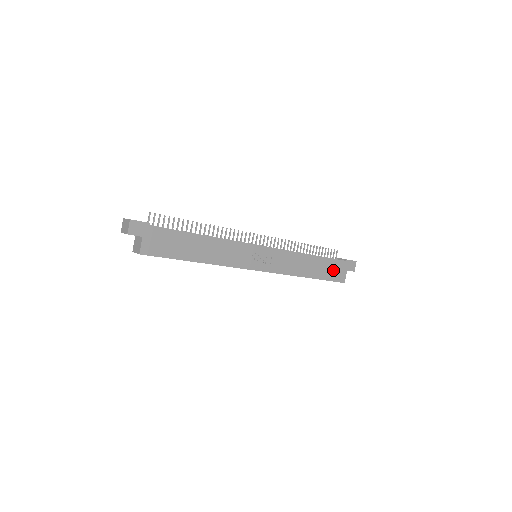
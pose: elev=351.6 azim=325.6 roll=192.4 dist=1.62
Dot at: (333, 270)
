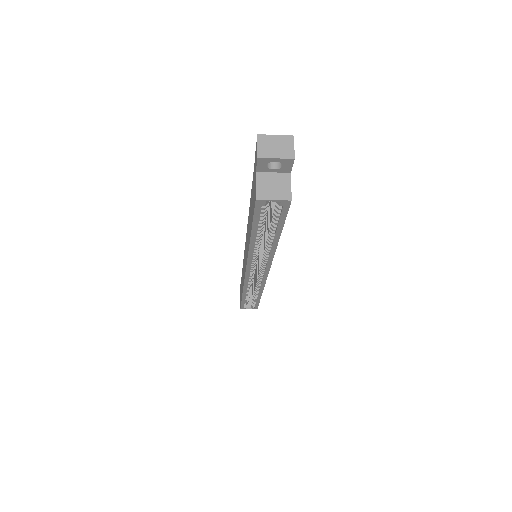
Dot at: occluded
